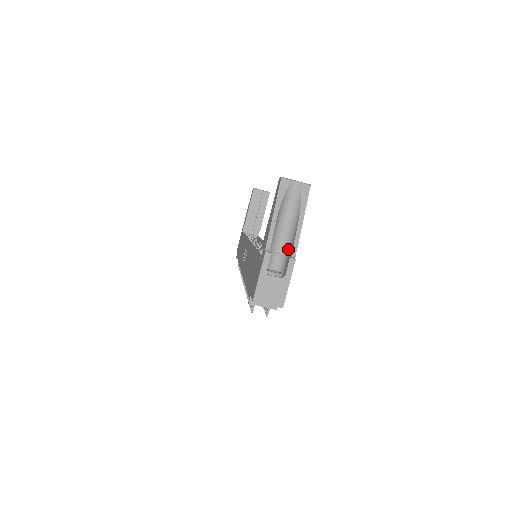
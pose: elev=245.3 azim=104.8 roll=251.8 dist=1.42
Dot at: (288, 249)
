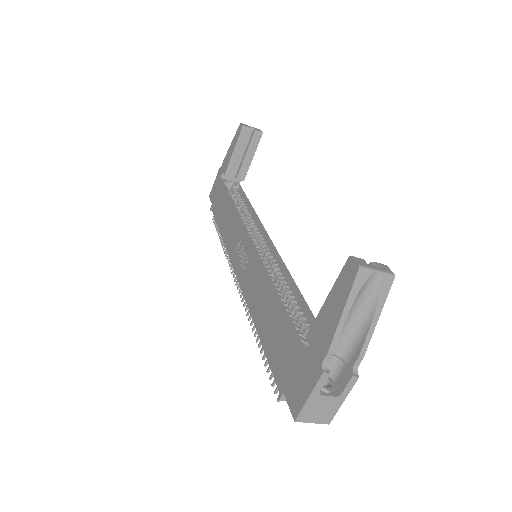
Dot at: (346, 353)
